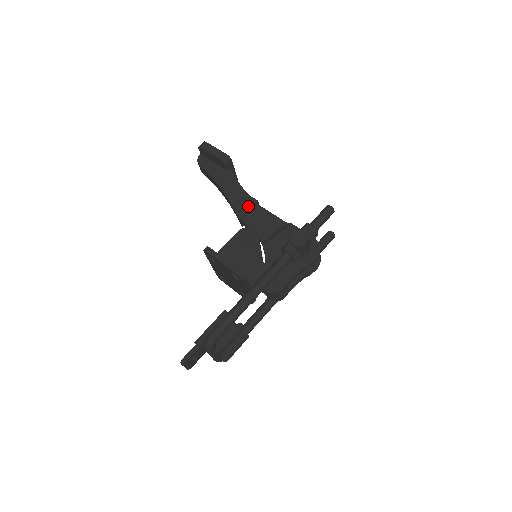
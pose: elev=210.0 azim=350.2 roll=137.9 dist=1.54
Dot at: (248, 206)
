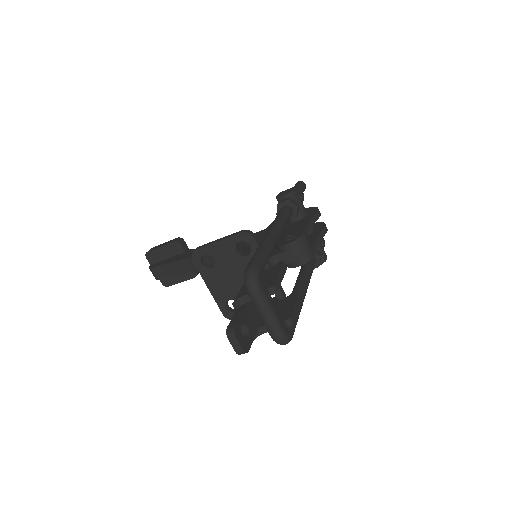
Dot at: occluded
